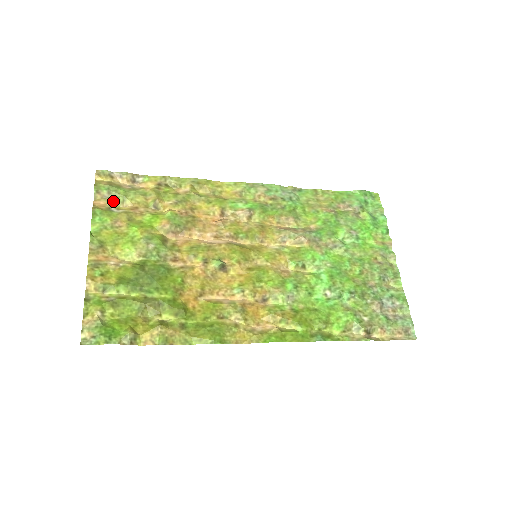
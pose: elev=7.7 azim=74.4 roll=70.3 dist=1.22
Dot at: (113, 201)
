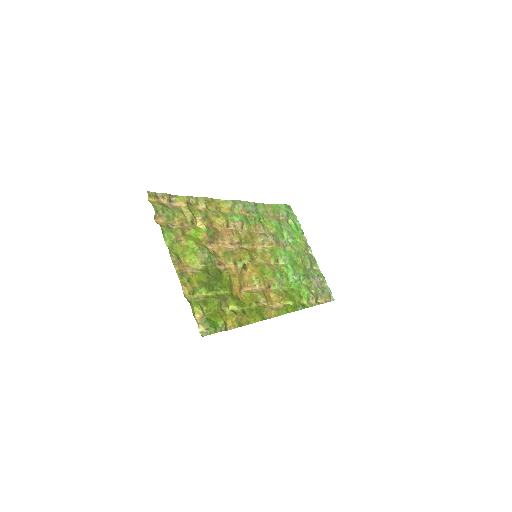
Dot at: (167, 219)
